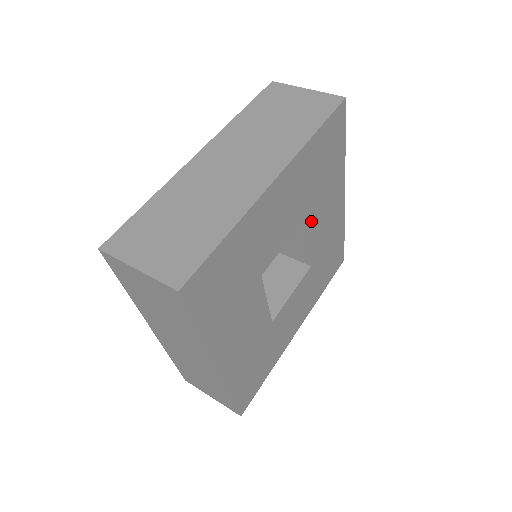
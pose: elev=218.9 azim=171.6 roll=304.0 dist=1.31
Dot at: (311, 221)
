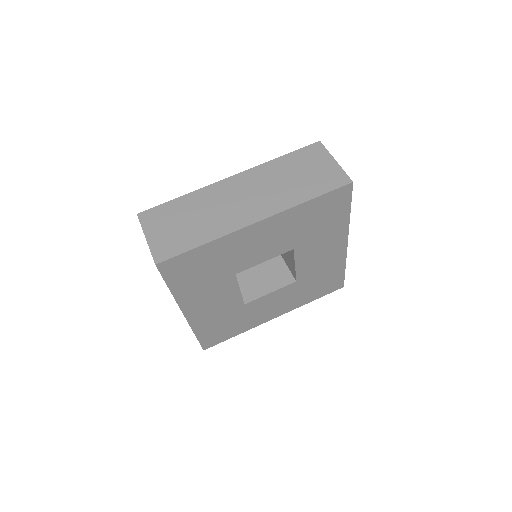
Dot at: (299, 253)
